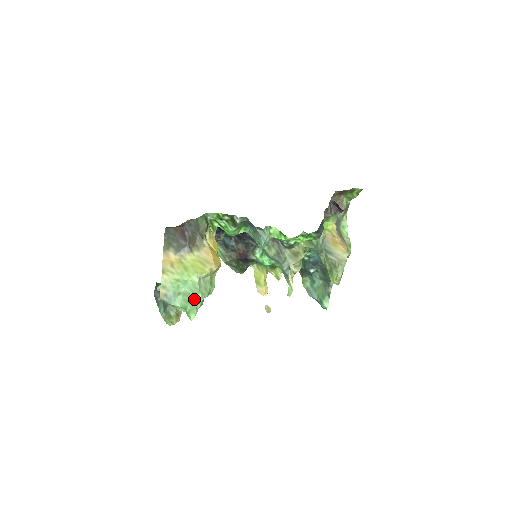
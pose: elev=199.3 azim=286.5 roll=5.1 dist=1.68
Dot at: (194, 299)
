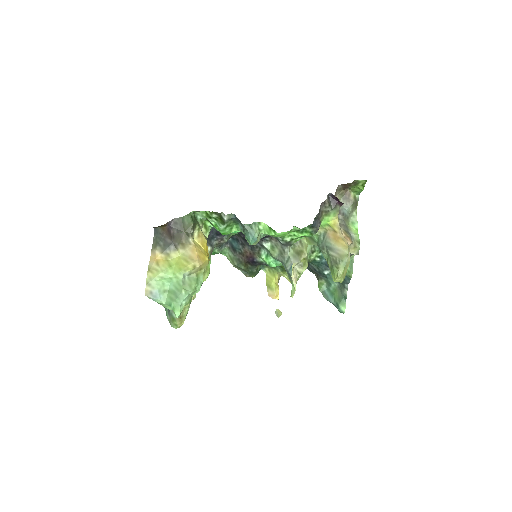
Dot at: (177, 296)
